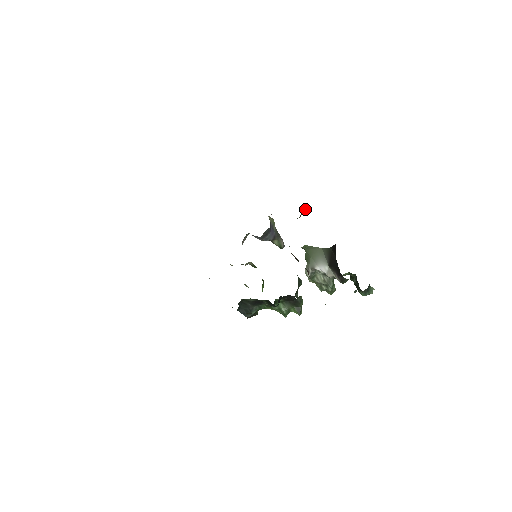
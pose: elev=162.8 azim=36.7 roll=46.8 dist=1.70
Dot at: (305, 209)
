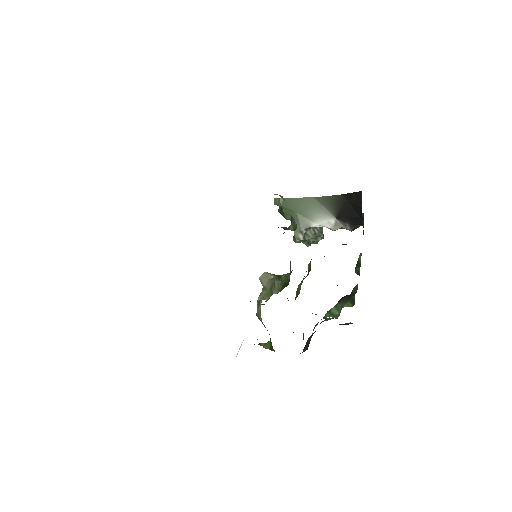
Dot at: occluded
